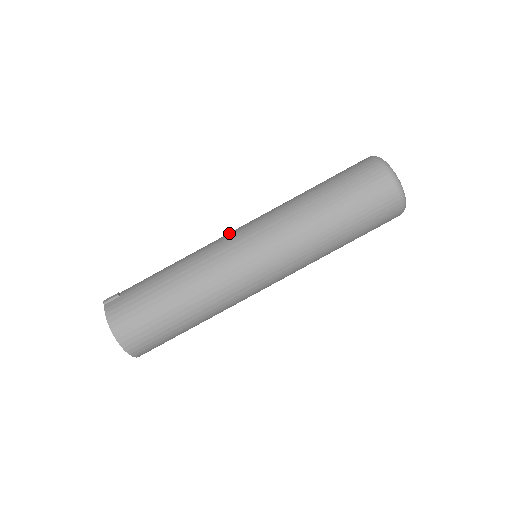
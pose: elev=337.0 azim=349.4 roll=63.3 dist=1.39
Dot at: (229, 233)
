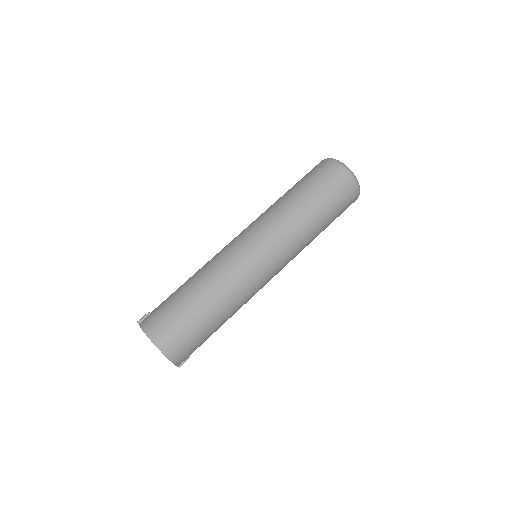
Dot at: occluded
